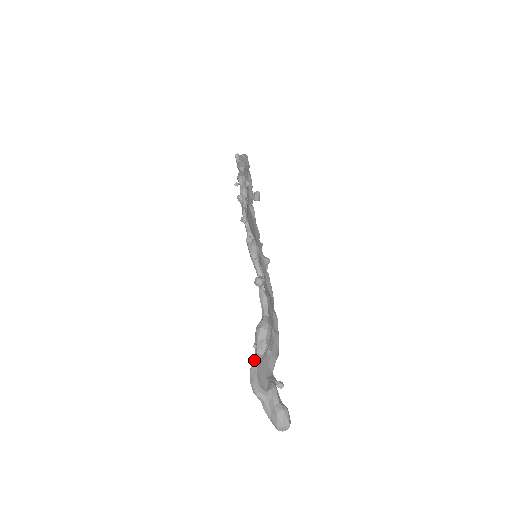
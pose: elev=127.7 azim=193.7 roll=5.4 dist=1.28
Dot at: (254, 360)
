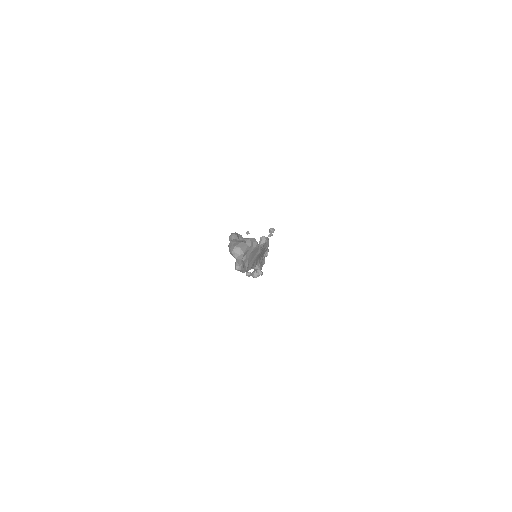
Dot at: (241, 235)
